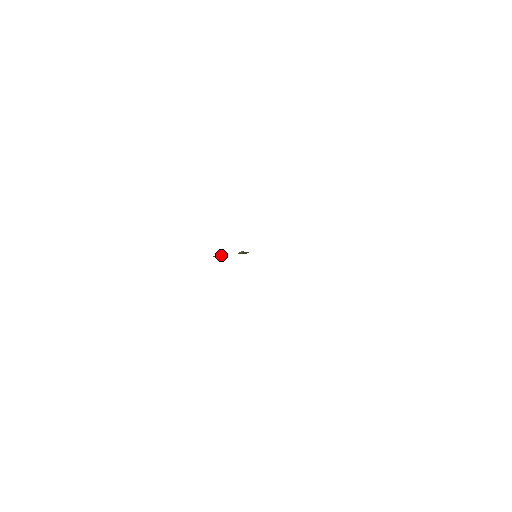
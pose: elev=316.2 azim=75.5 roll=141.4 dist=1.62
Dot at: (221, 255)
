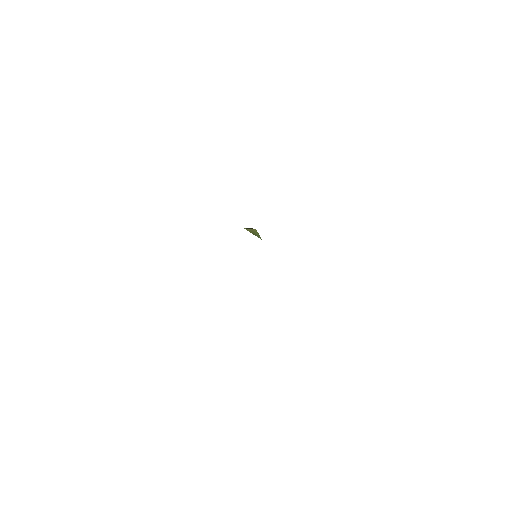
Dot at: occluded
